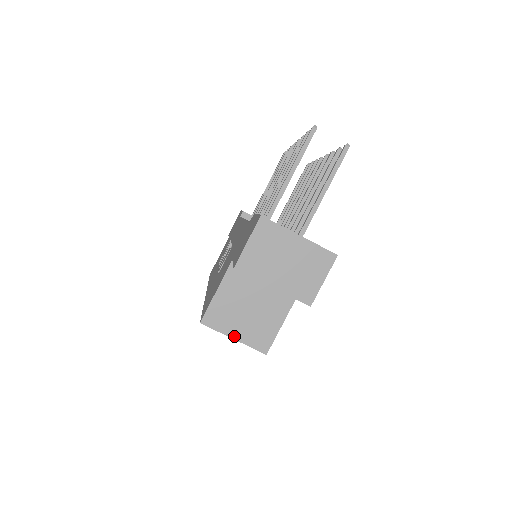
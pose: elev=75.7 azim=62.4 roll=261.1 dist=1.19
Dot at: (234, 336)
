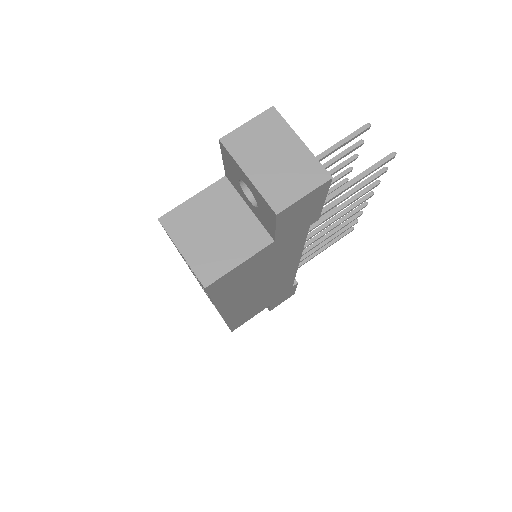
Dot at: (183, 250)
